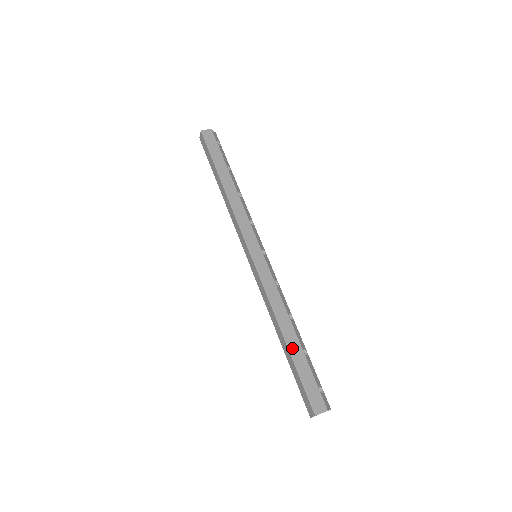
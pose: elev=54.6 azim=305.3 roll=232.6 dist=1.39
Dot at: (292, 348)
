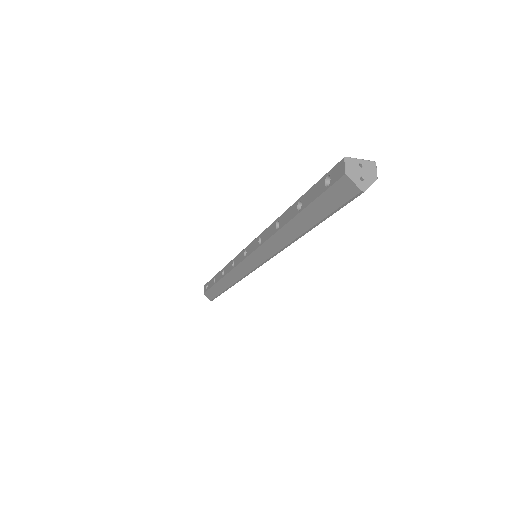
Dot at: occluded
